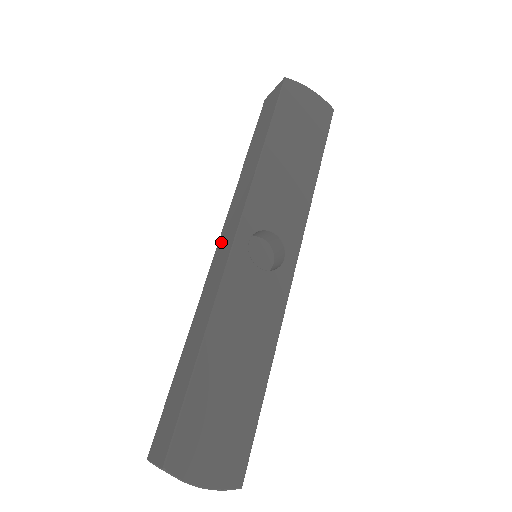
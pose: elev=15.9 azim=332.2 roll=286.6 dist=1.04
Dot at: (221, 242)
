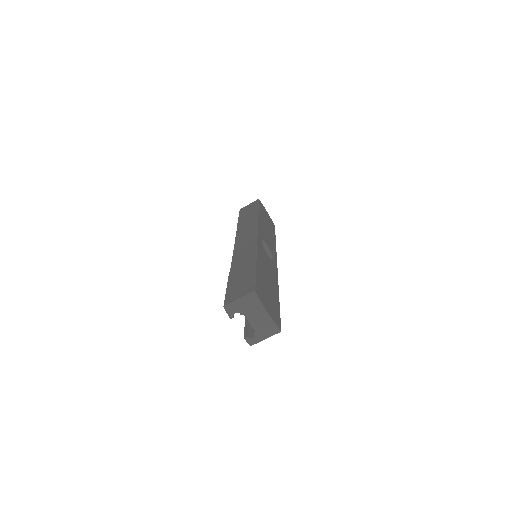
Dot at: (239, 242)
